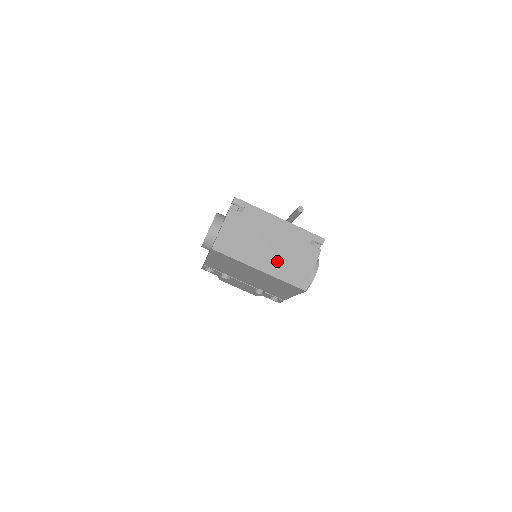
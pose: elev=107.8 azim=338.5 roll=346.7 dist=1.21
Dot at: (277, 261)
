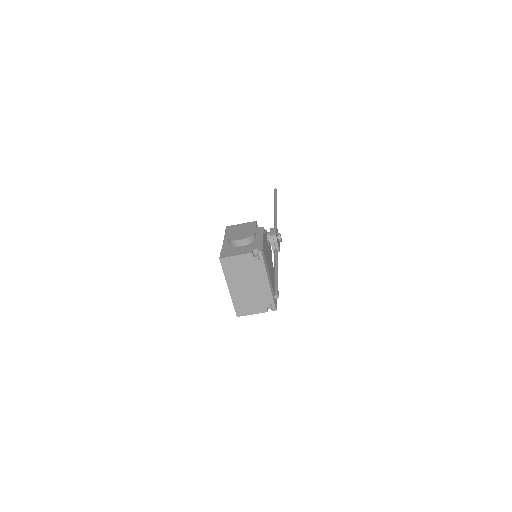
Dot at: (241, 294)
